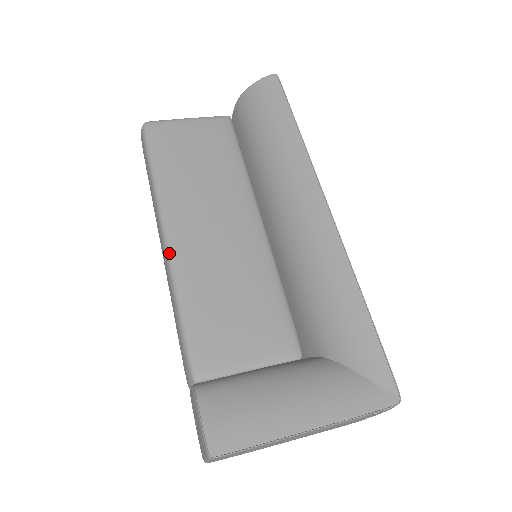
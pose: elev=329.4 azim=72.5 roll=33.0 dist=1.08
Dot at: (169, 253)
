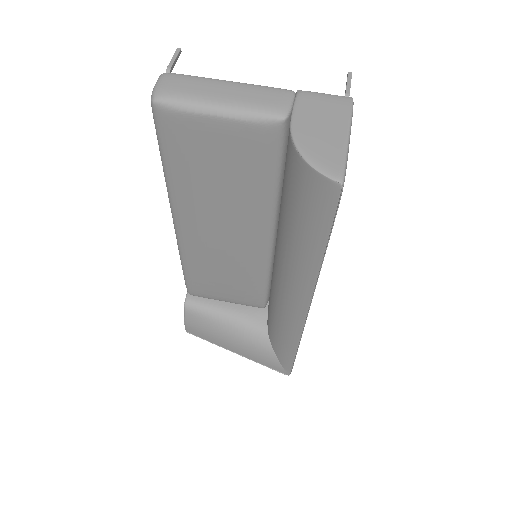
Dot at: (177, 237)
